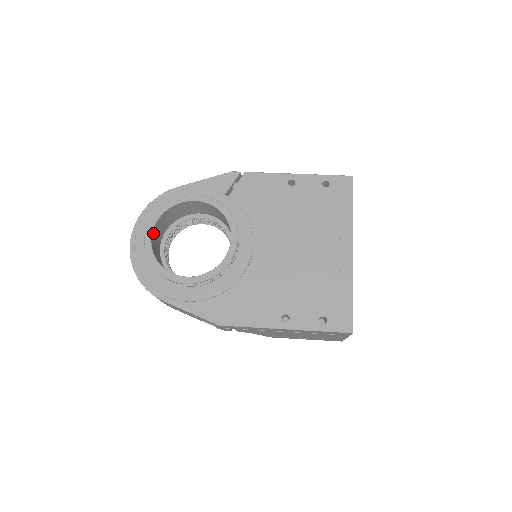
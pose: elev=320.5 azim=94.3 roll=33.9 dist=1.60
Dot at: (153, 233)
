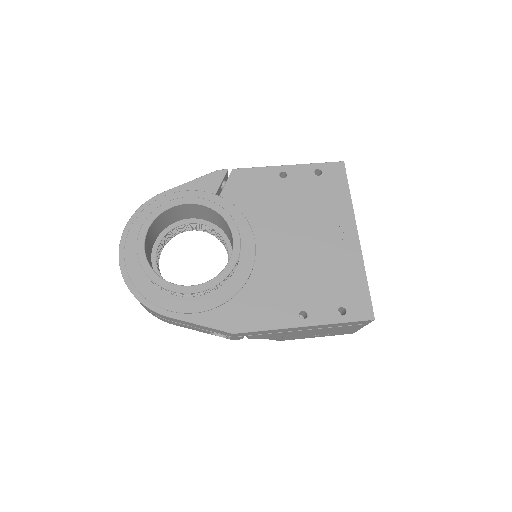
Dot at: (145, 244)
